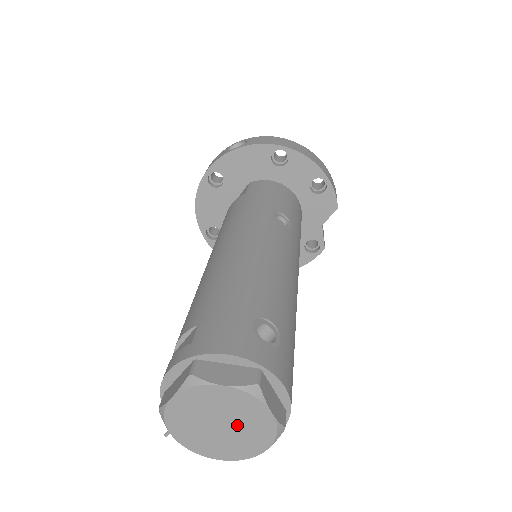
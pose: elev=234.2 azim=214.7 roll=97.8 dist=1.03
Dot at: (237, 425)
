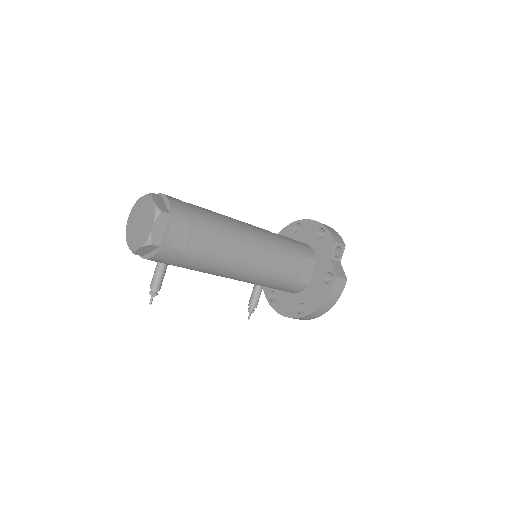
Dot at: (144, 218)
